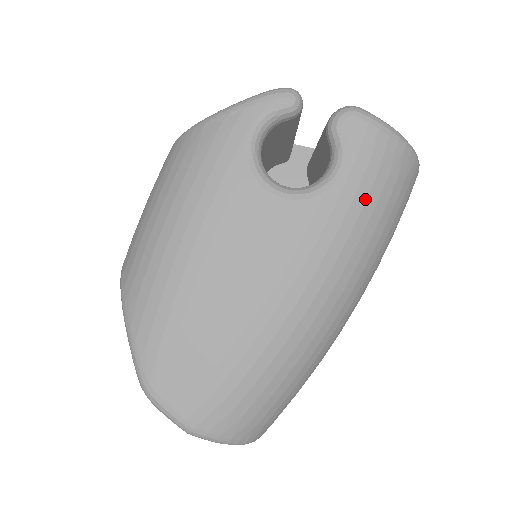
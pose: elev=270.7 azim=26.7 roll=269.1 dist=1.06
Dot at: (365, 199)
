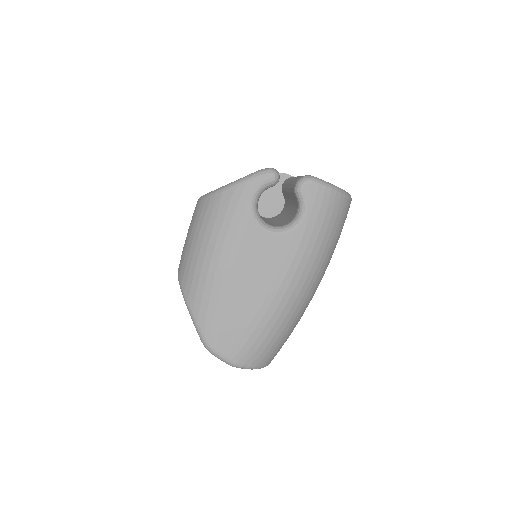
Dot at: (320, 229)
